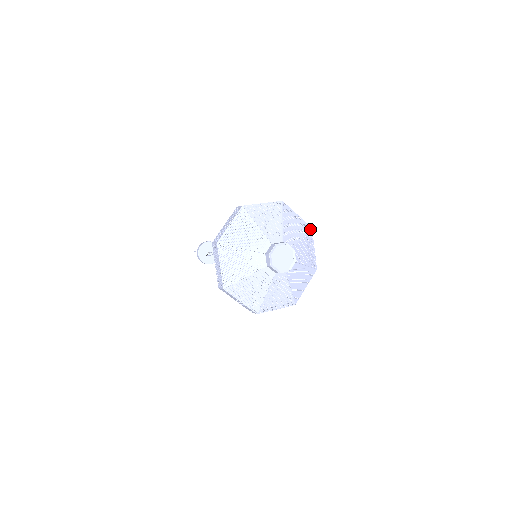
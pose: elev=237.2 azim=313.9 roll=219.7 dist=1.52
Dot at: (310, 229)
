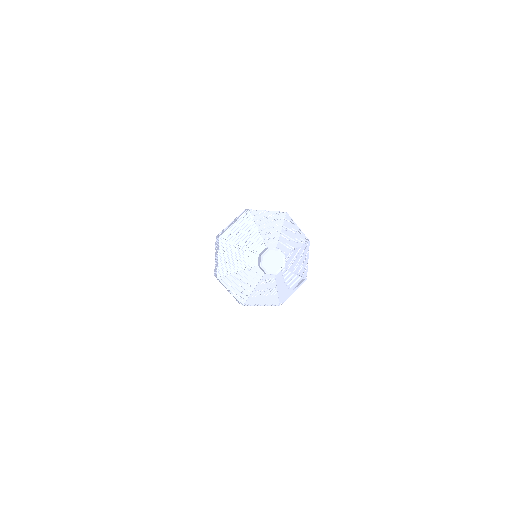
Dot at: (285, 215)
